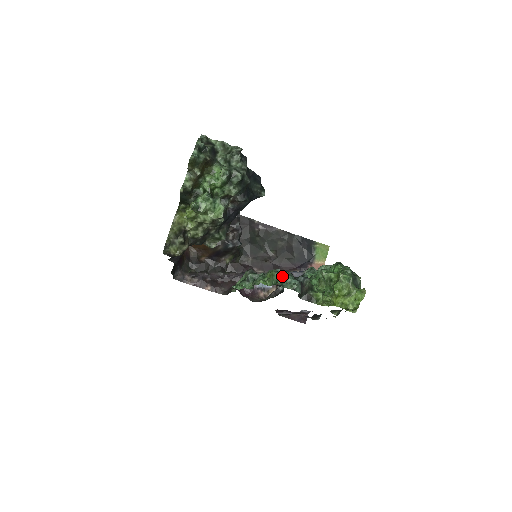
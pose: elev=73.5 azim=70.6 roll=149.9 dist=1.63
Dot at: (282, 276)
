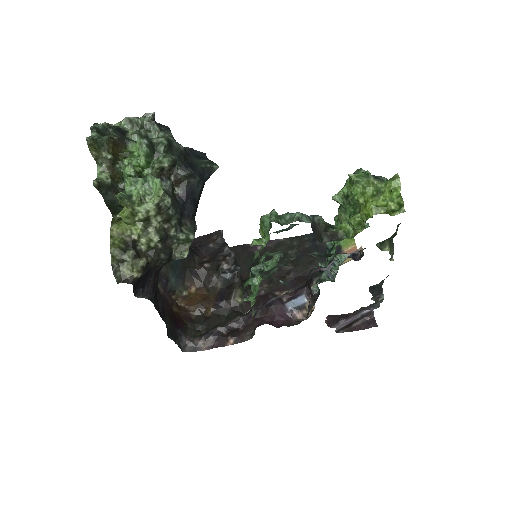
Dot at: (272, 212)
